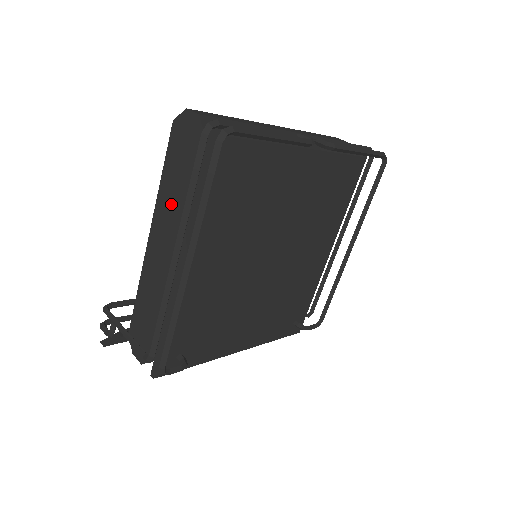
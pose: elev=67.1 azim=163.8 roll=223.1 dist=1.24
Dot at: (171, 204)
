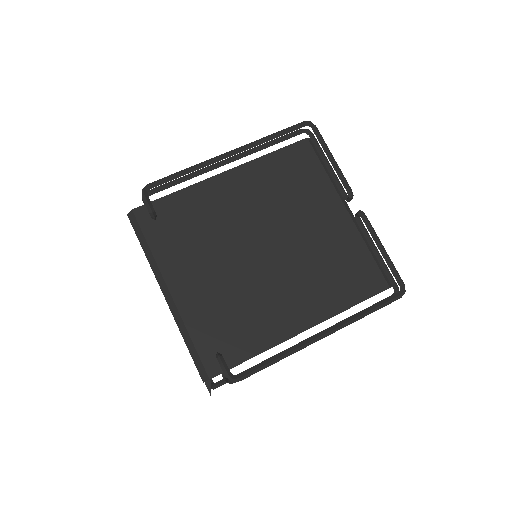
Dot at: occluded
